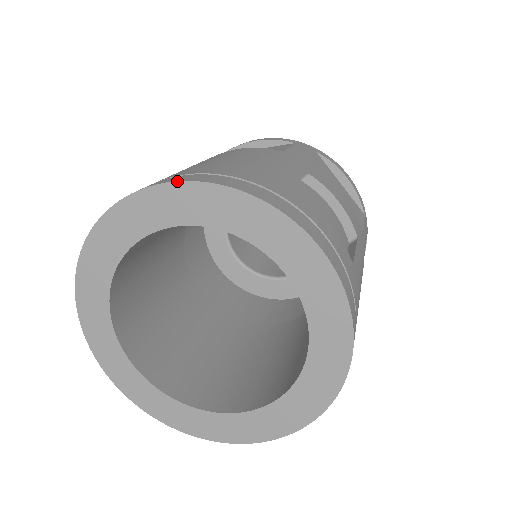
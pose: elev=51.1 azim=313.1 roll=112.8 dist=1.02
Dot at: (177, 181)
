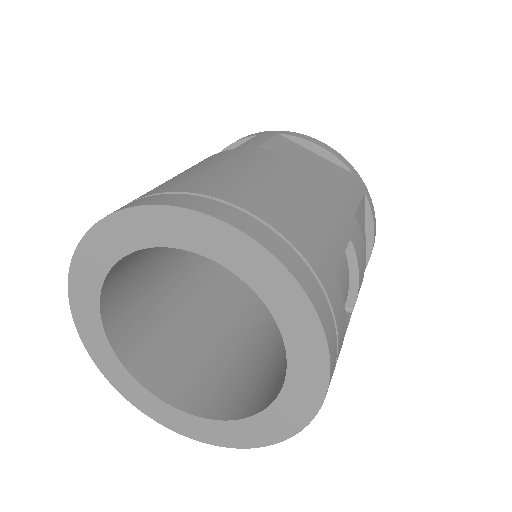
Dot at: (245, 233)
